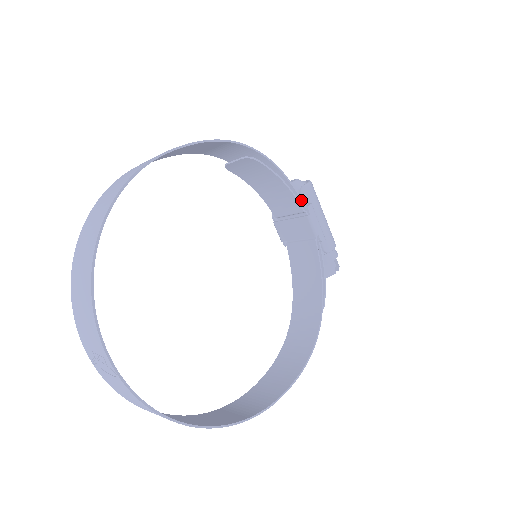
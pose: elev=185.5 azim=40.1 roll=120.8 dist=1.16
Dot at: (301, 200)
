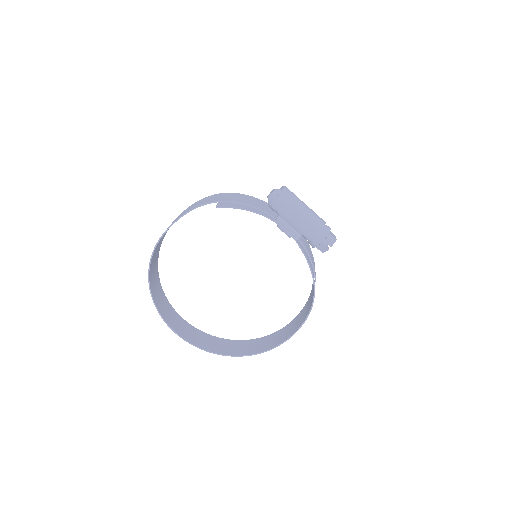
Dot at: occluded
